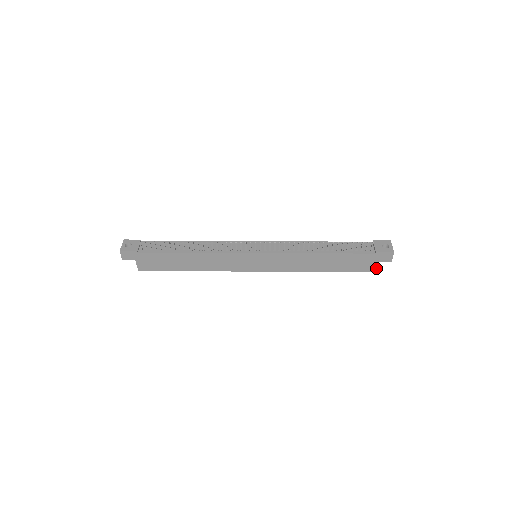
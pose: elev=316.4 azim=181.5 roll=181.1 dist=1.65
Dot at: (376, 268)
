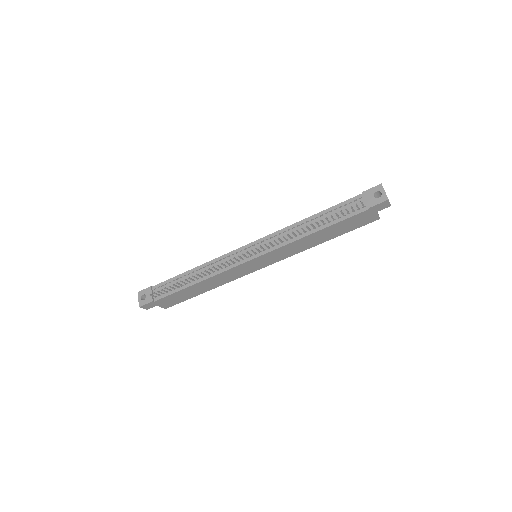
Dot at: (378, 216)
